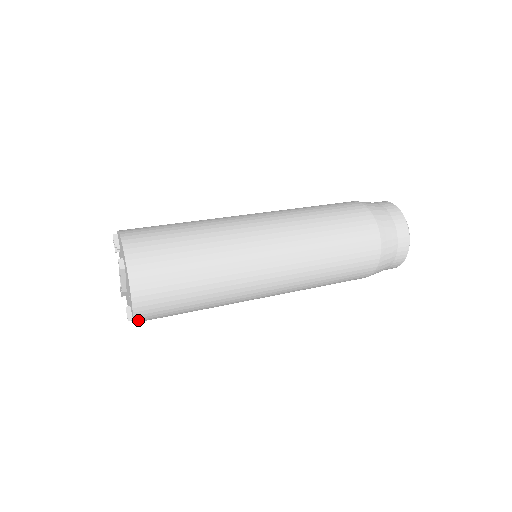
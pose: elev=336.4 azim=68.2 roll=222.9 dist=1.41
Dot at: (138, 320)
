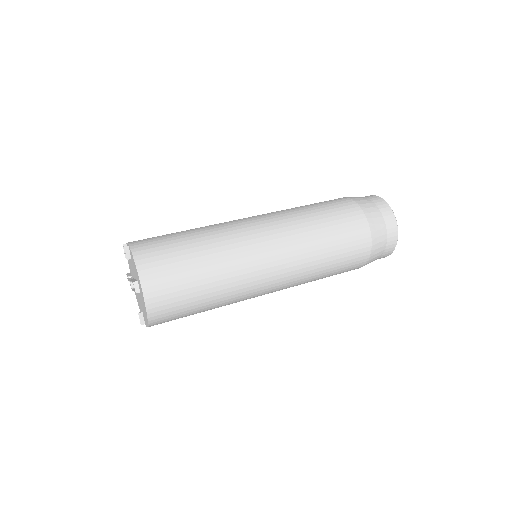
Dot at: occluded
